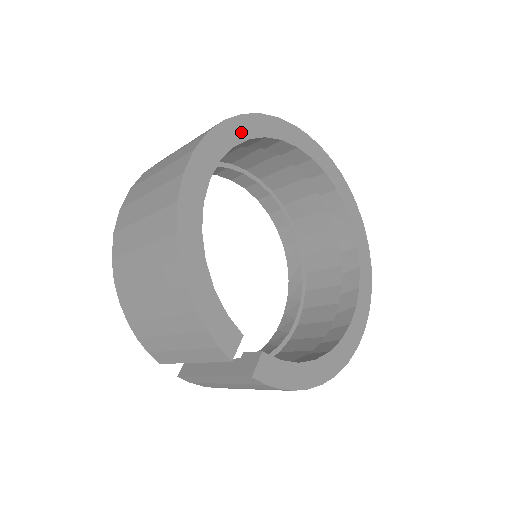
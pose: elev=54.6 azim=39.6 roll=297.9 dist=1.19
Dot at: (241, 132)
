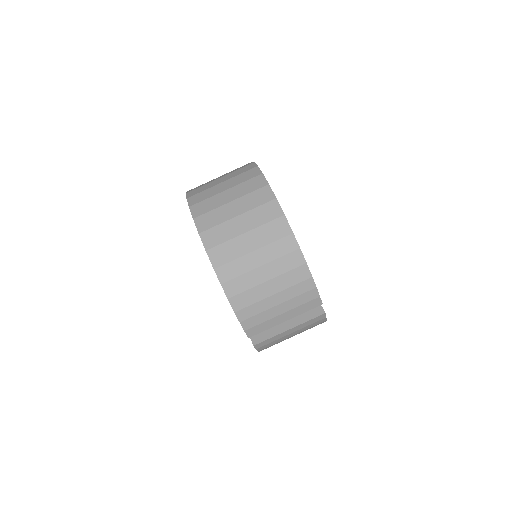
Dot at: occluded
